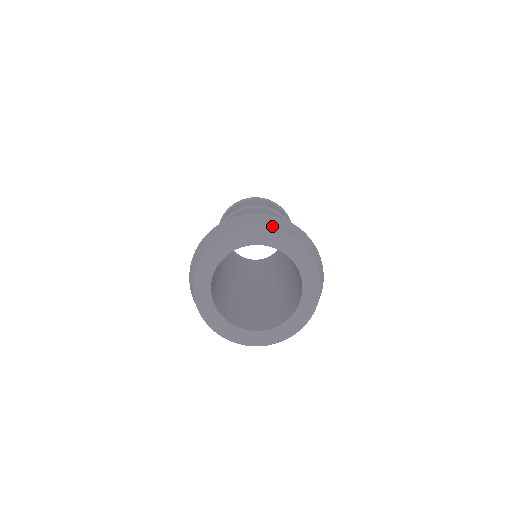
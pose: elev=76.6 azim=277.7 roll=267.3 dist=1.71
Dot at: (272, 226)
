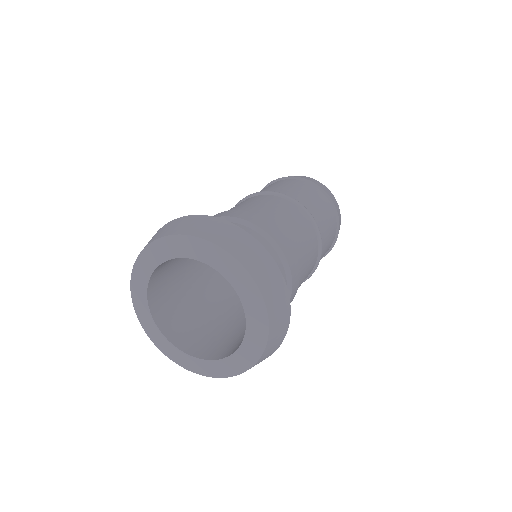
Dot at: (245, 263)
